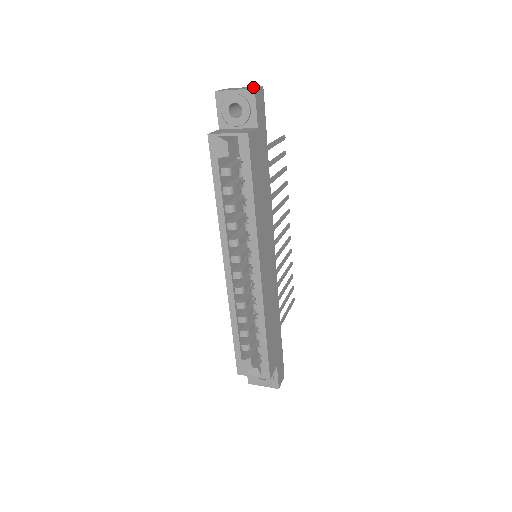
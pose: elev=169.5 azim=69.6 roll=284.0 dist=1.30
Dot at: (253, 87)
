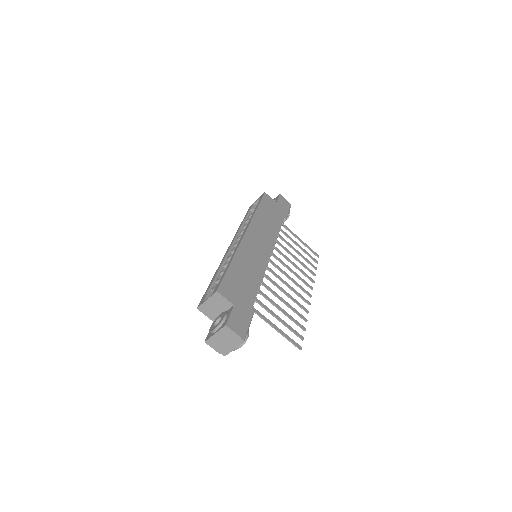
Dot at: occluded
